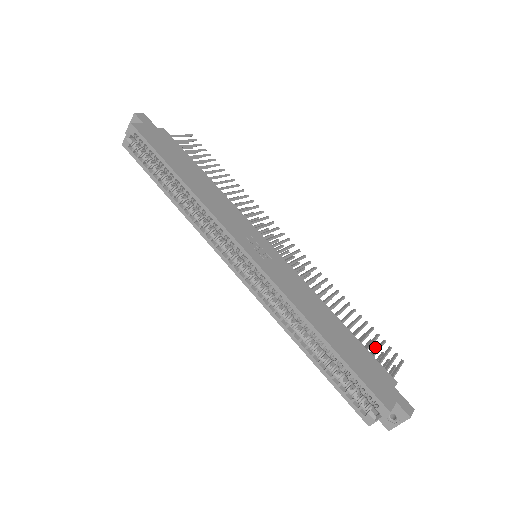
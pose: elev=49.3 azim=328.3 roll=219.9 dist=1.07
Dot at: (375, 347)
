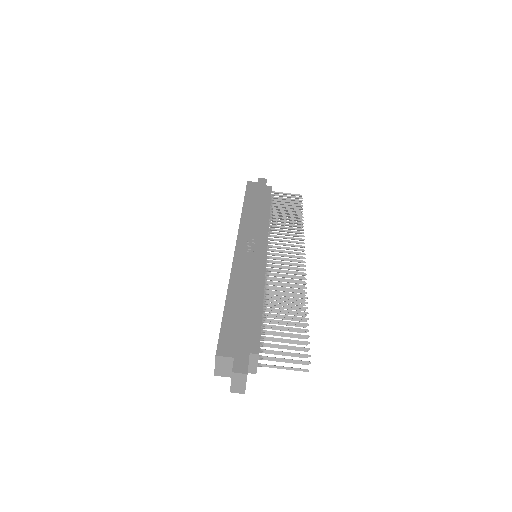
Dot at: occluded
